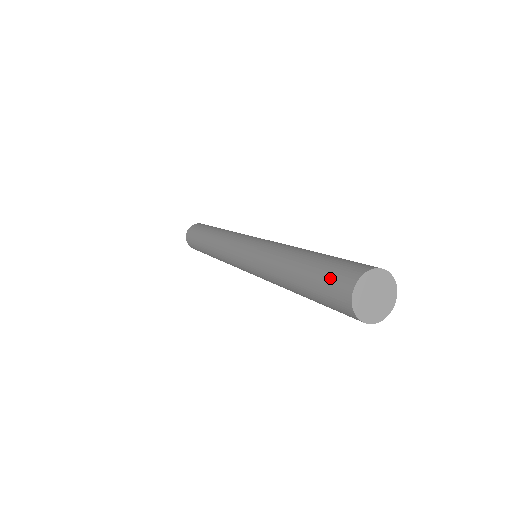
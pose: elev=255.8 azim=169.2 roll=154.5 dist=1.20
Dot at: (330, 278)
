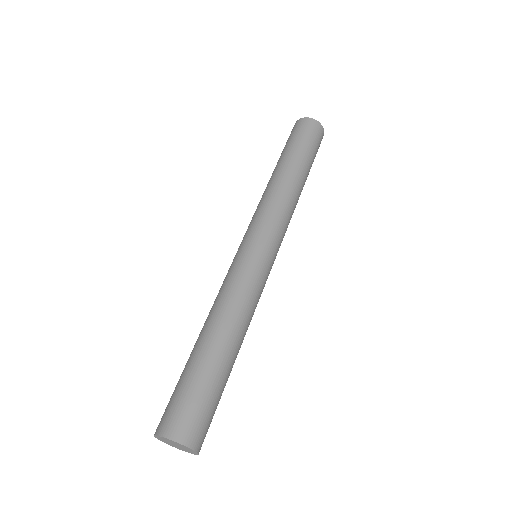
Dot at: (182, 403)
